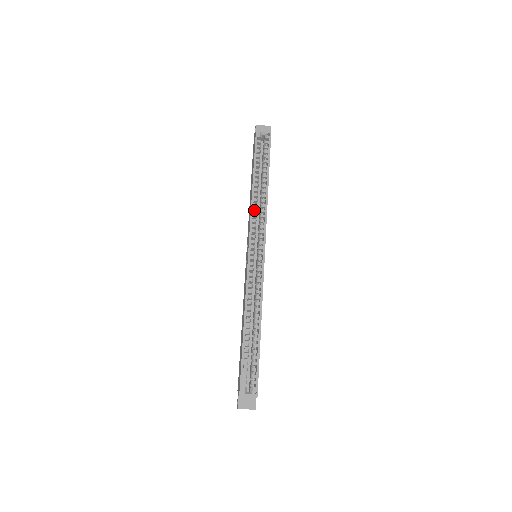
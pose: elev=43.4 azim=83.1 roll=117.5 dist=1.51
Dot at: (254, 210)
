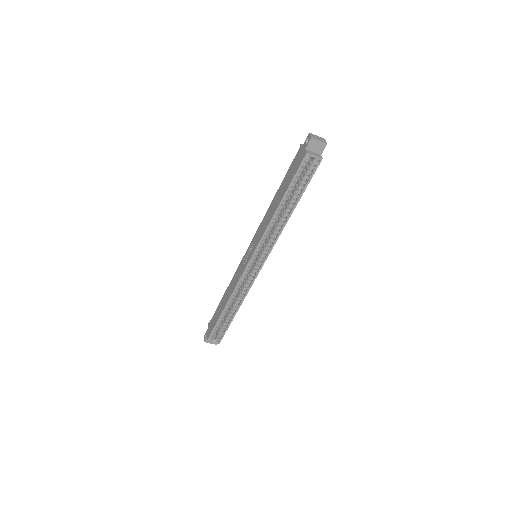
Dot at: (269, 230)
